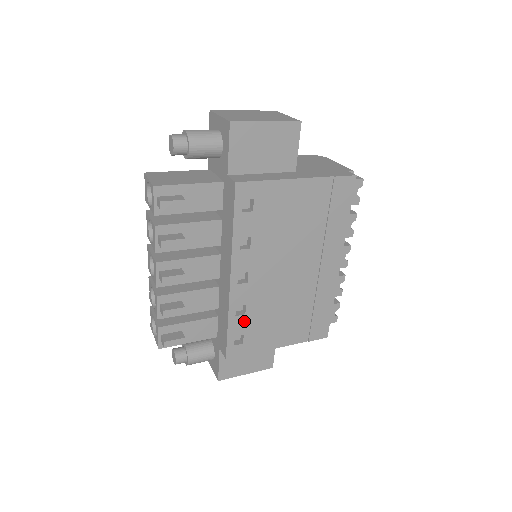
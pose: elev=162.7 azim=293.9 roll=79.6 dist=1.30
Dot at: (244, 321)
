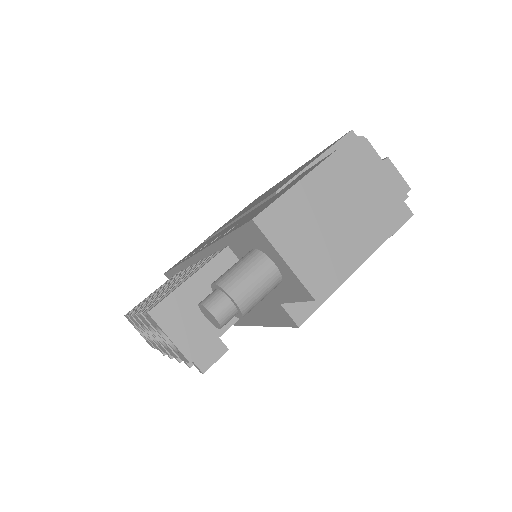
Dot at: occluded
